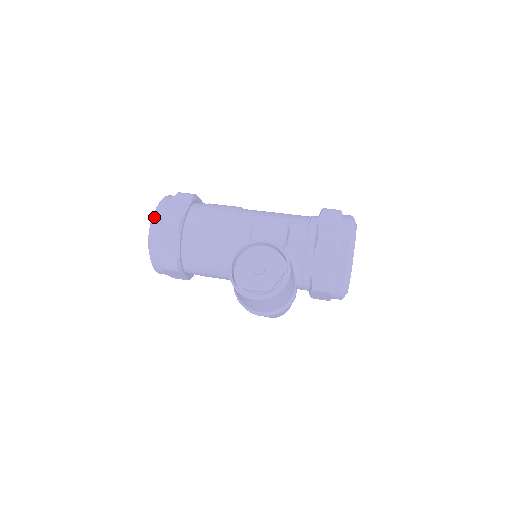
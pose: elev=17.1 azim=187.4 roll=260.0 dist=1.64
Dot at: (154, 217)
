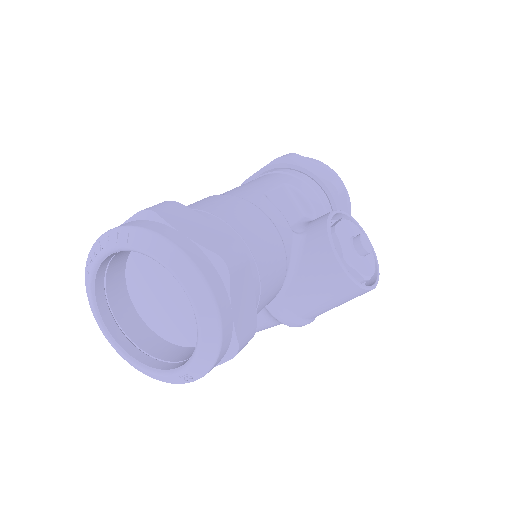
Dot at: (201, 269)
